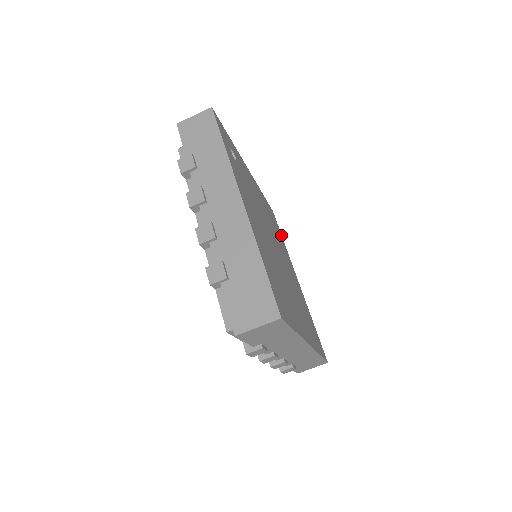
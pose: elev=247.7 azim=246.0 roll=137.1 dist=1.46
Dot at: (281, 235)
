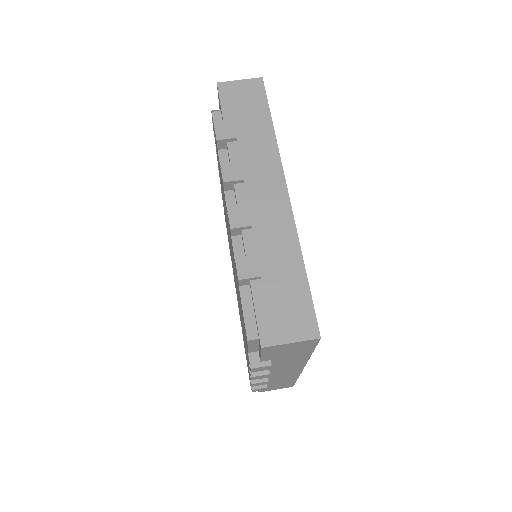
Dot at: occluded
